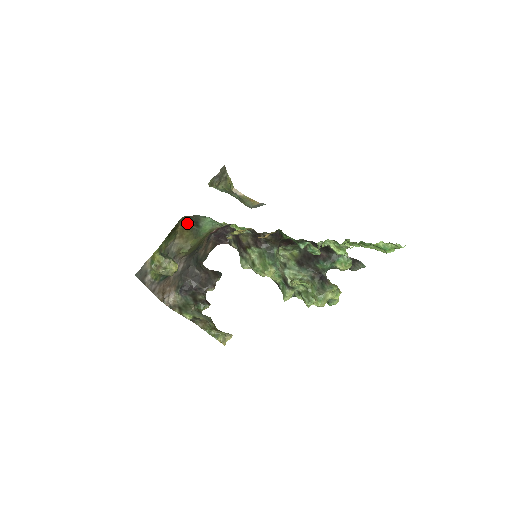
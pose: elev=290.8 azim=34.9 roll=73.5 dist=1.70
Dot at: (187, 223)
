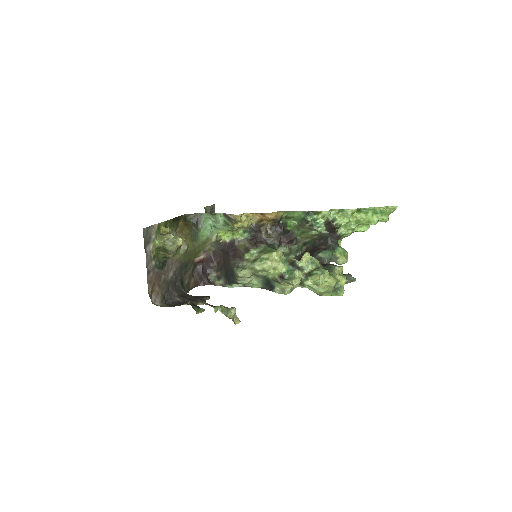
Dot at: (188, 222)
